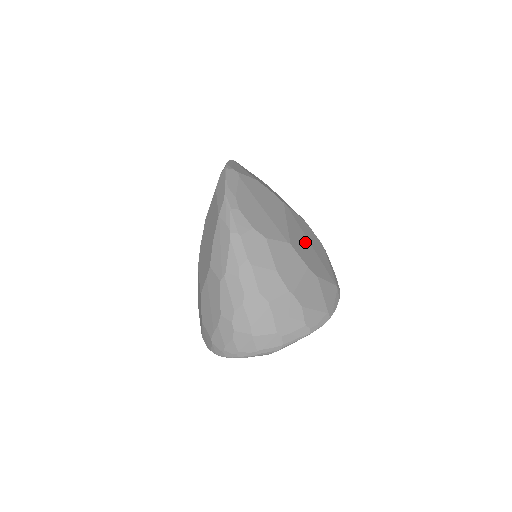
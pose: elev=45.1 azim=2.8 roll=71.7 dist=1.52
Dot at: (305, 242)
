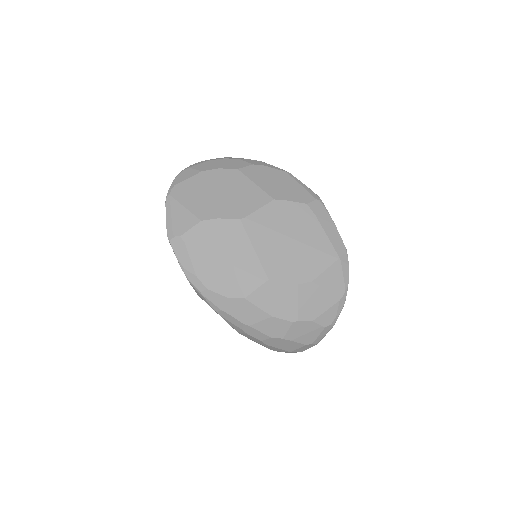
Dot at: (284, 246)
